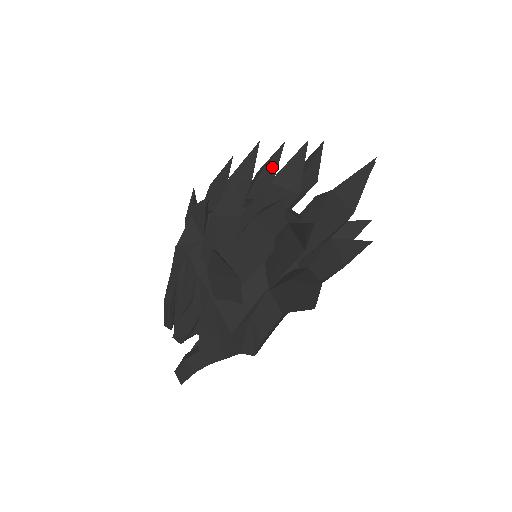
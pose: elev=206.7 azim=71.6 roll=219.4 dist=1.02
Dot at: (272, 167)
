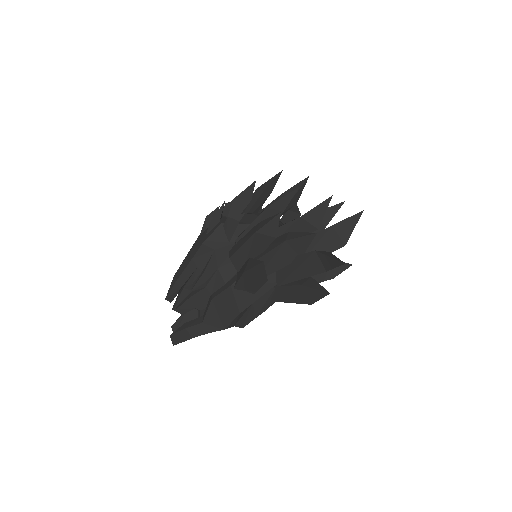
Dot at: (271, 188)
